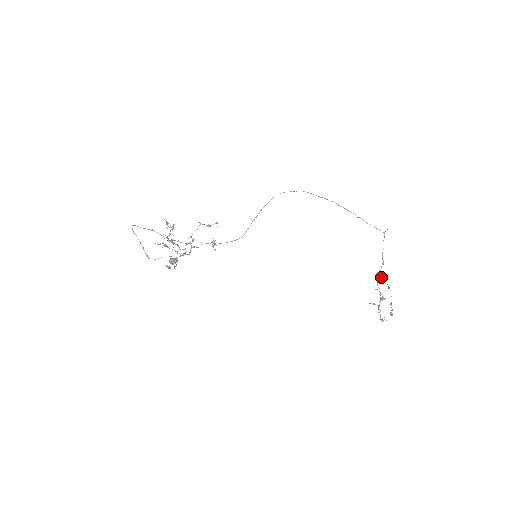
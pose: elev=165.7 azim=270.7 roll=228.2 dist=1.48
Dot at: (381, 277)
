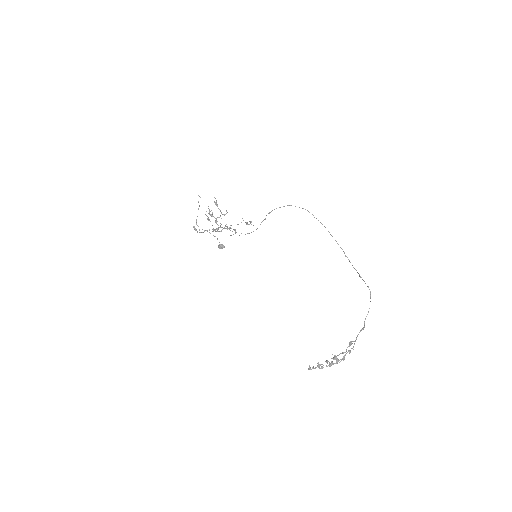
Dot at: occluded
